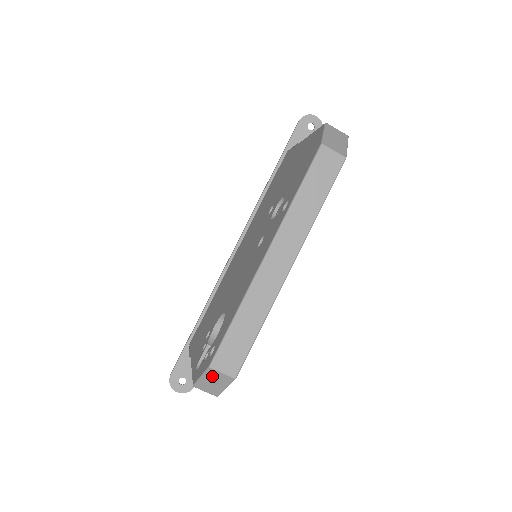
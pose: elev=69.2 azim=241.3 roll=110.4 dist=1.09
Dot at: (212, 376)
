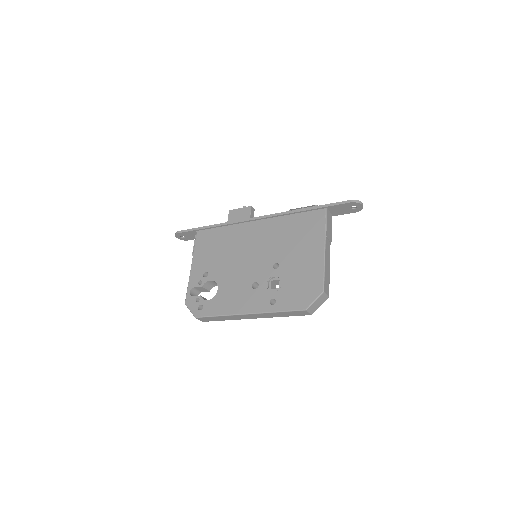
Dot at: occluded
